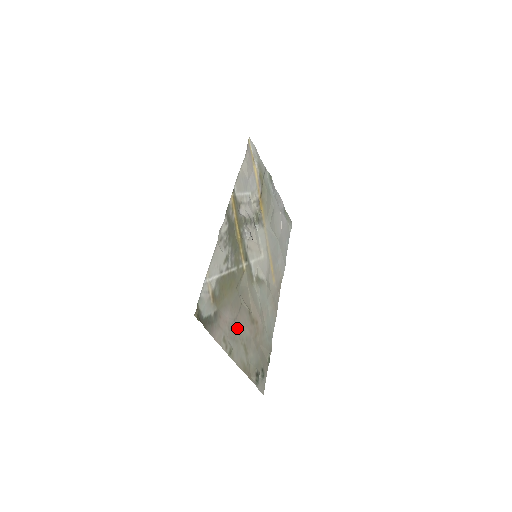
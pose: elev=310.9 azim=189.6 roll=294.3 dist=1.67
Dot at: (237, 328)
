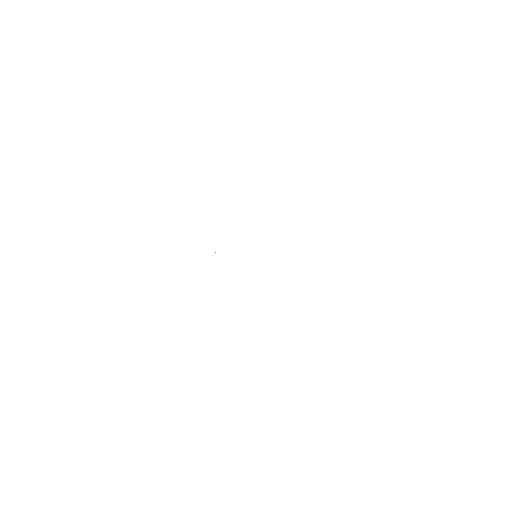
Dot at: occluded
